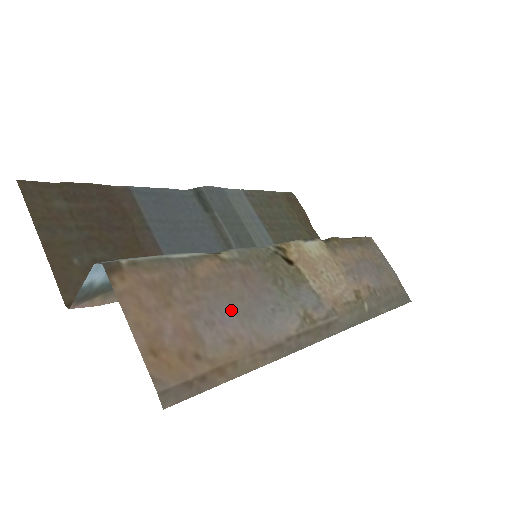
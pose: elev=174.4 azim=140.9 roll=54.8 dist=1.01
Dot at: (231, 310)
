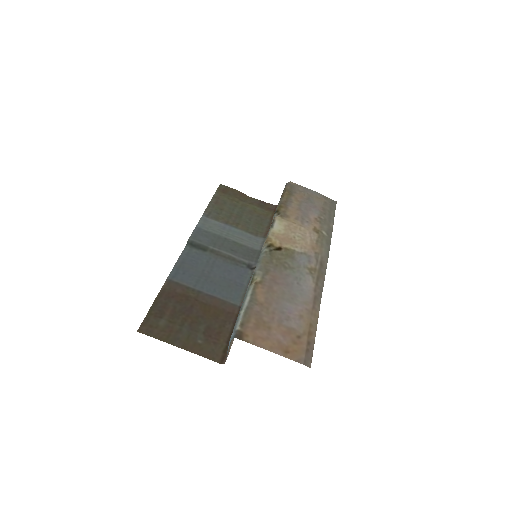
Dot at: (287, 303)
